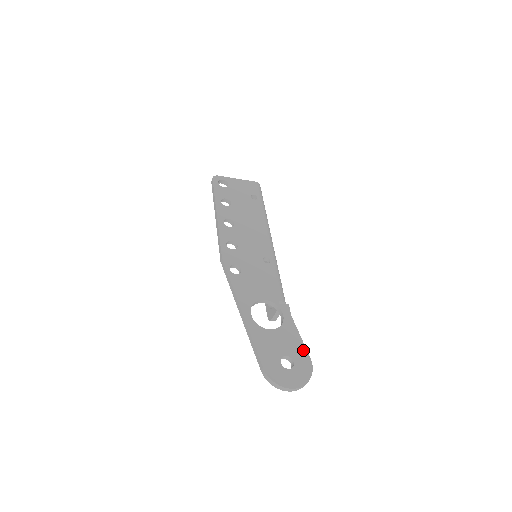
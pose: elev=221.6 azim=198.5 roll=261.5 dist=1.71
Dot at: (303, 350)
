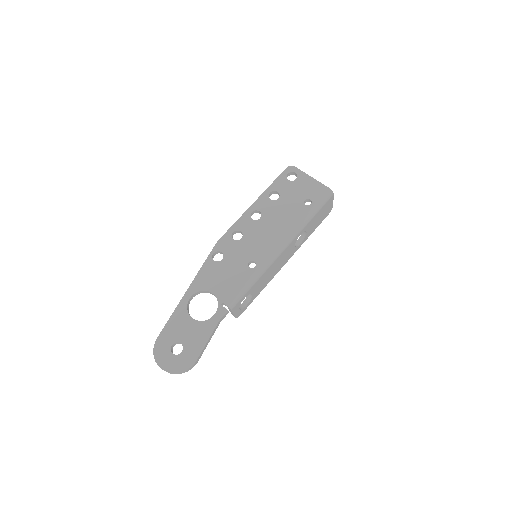
Dot at: (198, 350)
